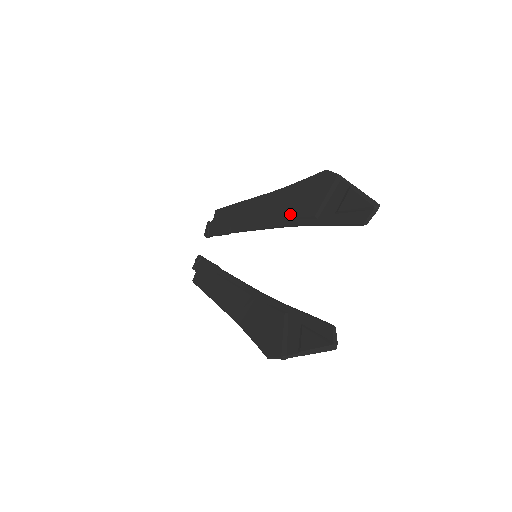
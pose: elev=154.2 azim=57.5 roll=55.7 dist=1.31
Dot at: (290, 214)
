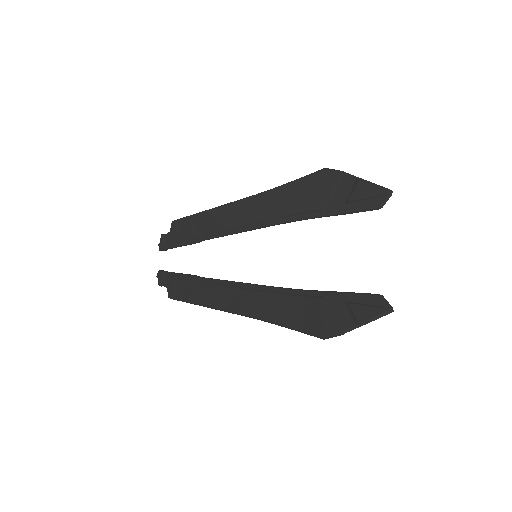
Dot at: (288, 211)
